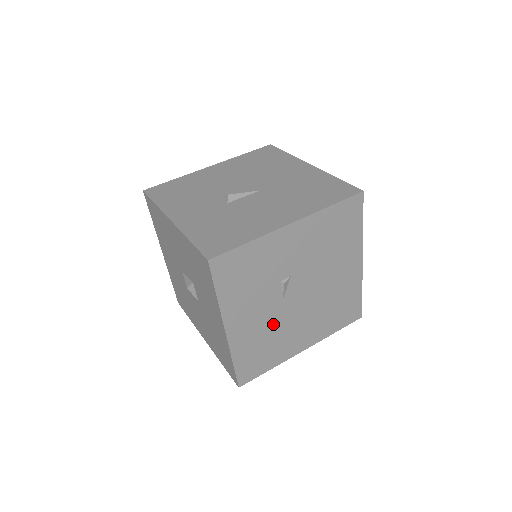
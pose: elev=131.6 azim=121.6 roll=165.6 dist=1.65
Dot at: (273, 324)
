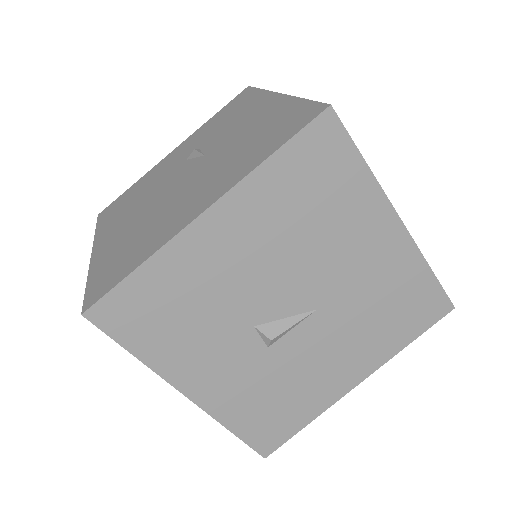
Dot at: occluded
